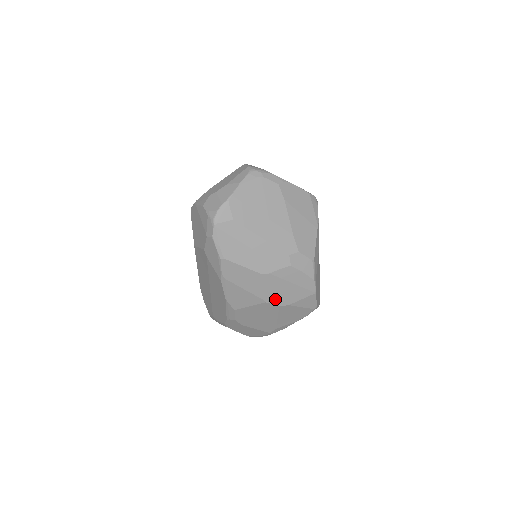
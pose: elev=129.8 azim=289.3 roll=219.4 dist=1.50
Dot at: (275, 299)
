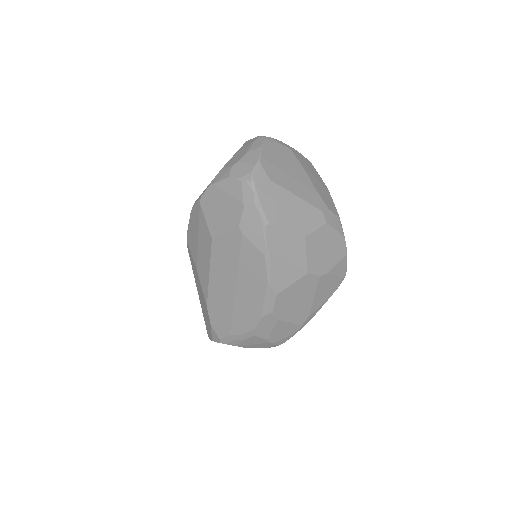
Dot at: (316, 267)
